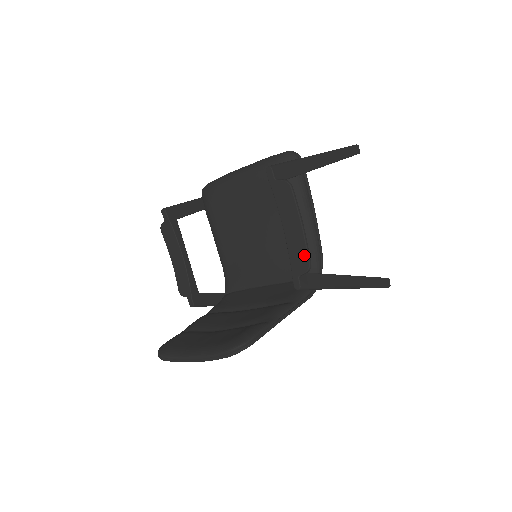
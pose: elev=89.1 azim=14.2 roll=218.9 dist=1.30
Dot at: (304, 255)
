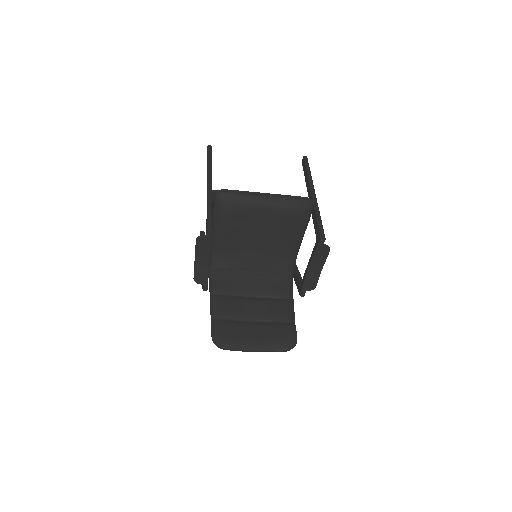
Dot at: (315, 282)
